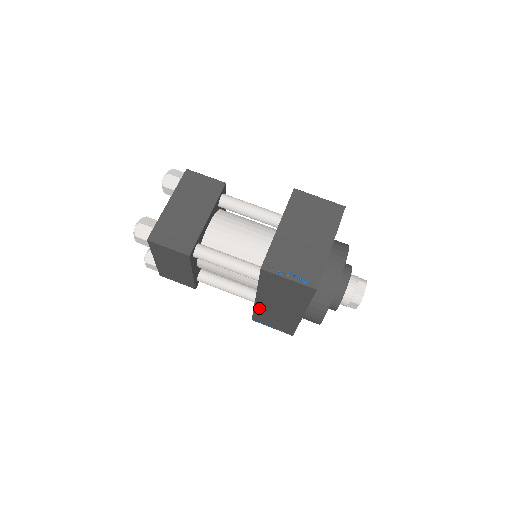
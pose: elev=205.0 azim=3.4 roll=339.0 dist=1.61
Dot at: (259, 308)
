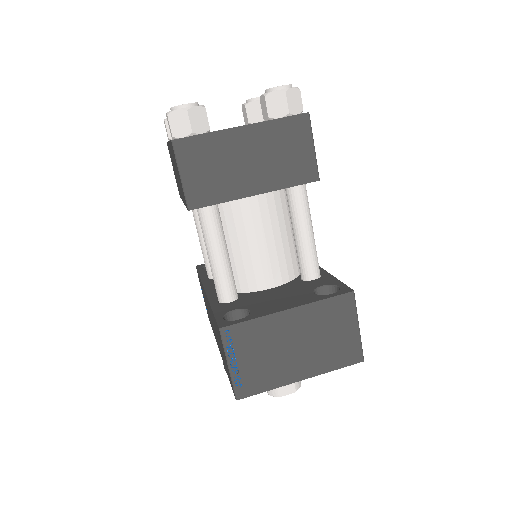
Dot at: occluded
